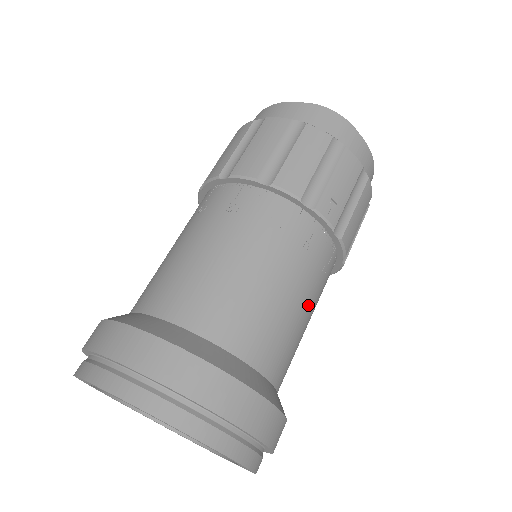
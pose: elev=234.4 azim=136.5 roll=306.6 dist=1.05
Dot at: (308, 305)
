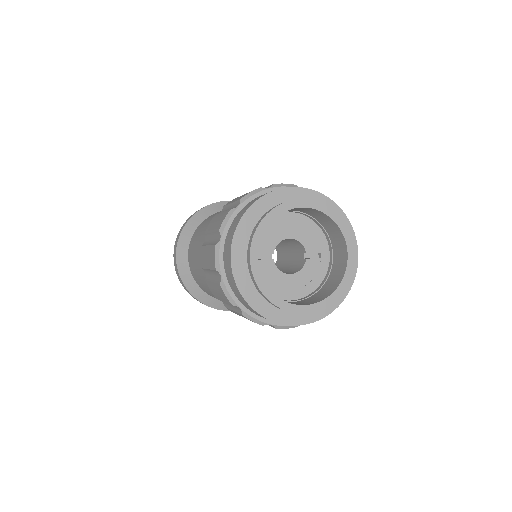
Dot at: occluded
